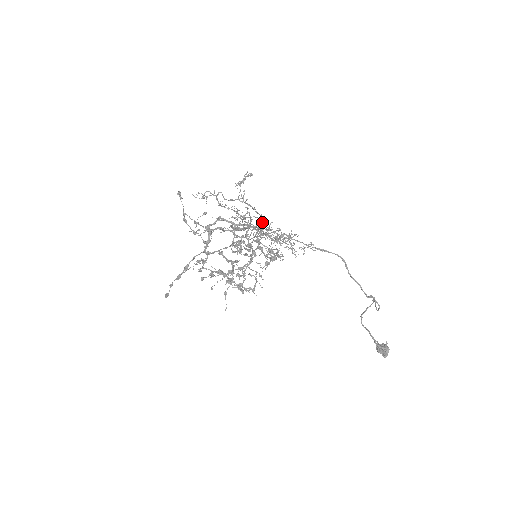
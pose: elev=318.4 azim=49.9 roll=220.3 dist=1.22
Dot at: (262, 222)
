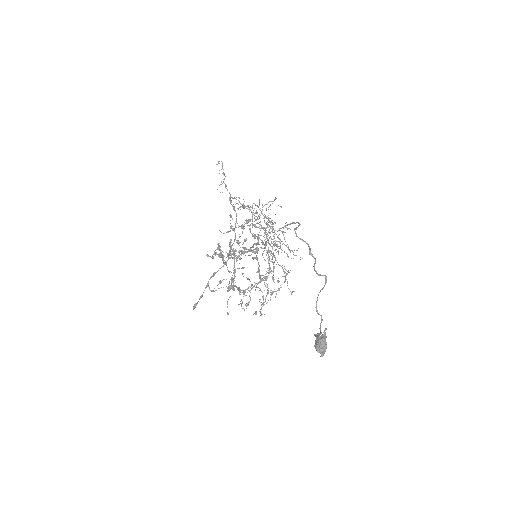
Dot at: occluded
